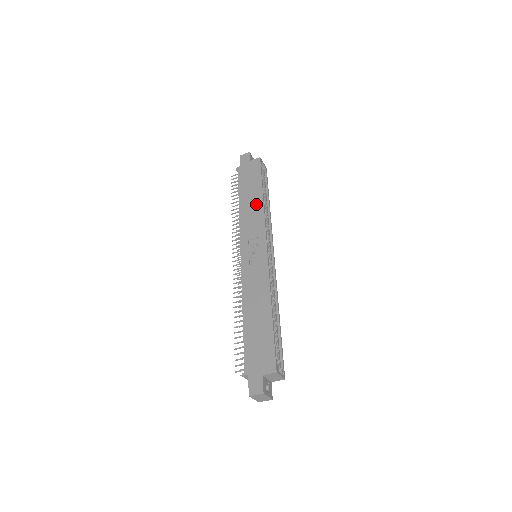
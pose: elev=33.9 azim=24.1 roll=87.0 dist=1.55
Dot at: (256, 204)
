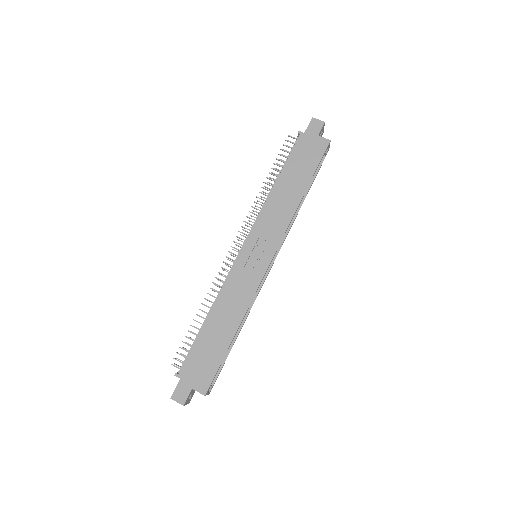
Dot at: (291, 200)
